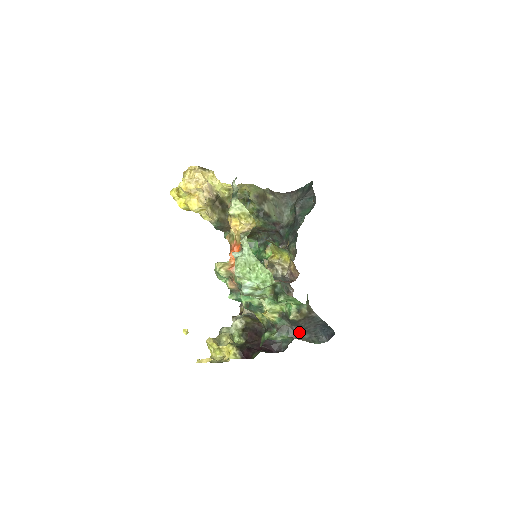
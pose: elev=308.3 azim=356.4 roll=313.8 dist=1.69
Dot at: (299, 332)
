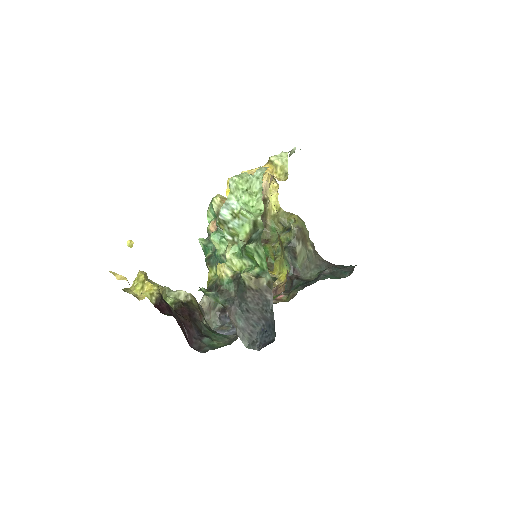
Dot at: (237, 310)
